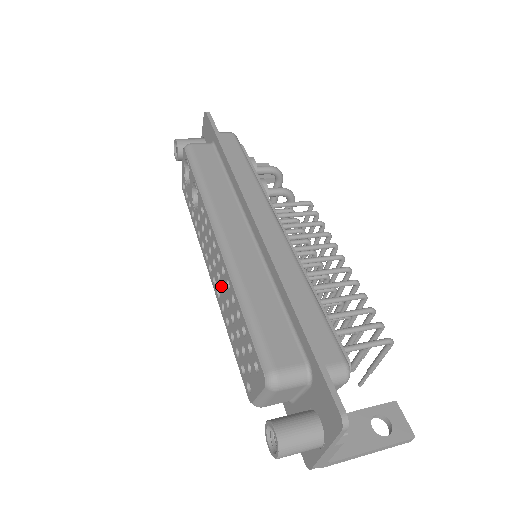
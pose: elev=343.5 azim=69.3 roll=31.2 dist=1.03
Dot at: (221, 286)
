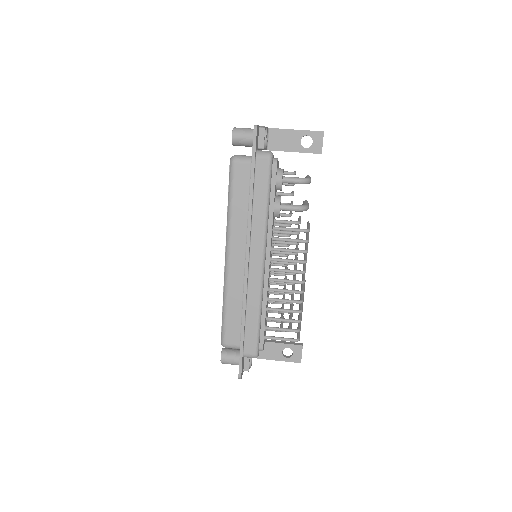
Dot at: occluded
